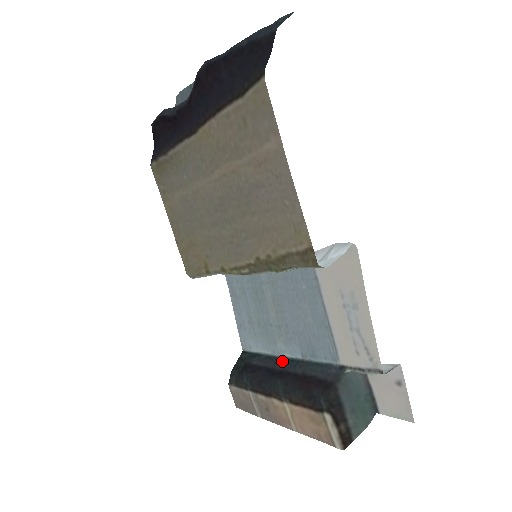
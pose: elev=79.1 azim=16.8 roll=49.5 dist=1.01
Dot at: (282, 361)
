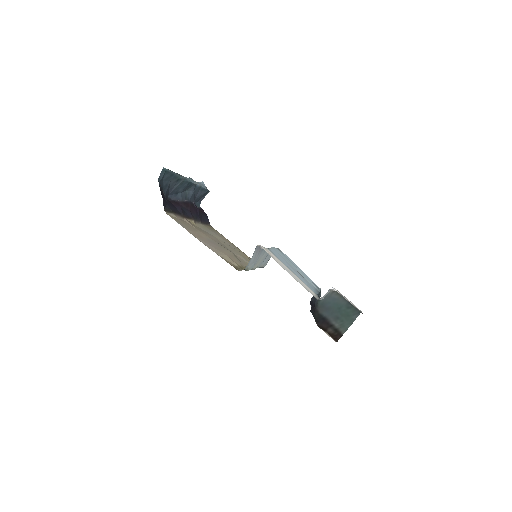
Dot at: occluded
